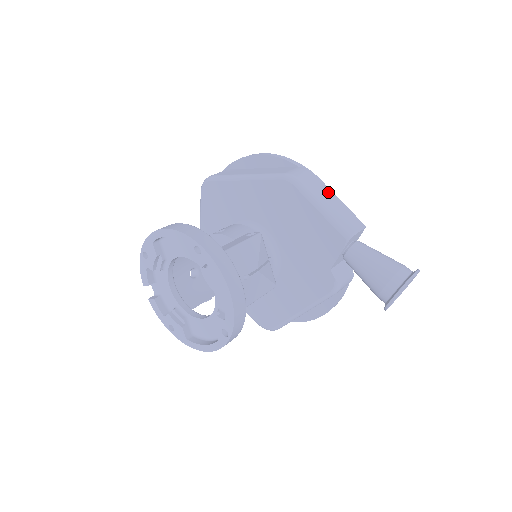
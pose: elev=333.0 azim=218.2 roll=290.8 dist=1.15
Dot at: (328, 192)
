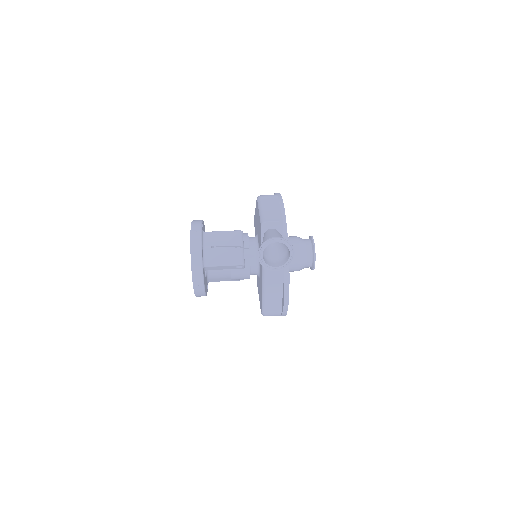
Dot at: (276, 204)
